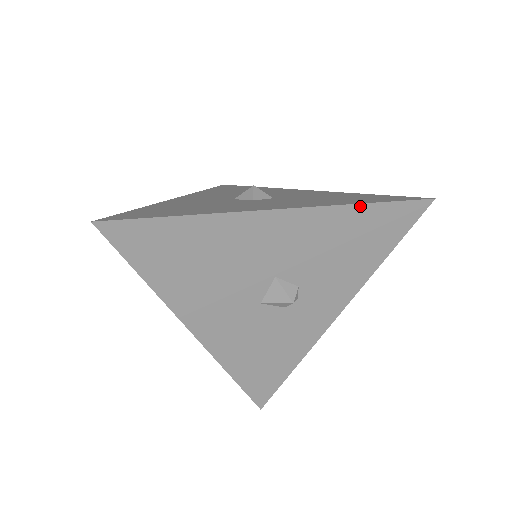
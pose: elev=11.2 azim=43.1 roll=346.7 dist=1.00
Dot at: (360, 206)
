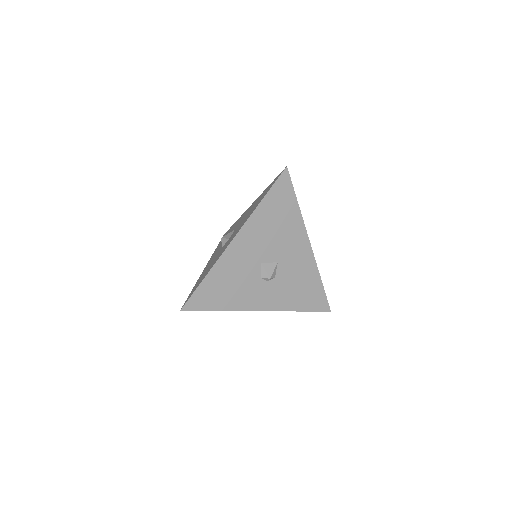
Dot at: (320, 280)
